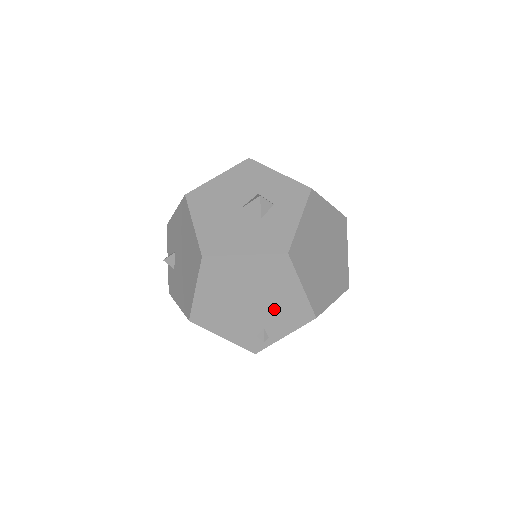
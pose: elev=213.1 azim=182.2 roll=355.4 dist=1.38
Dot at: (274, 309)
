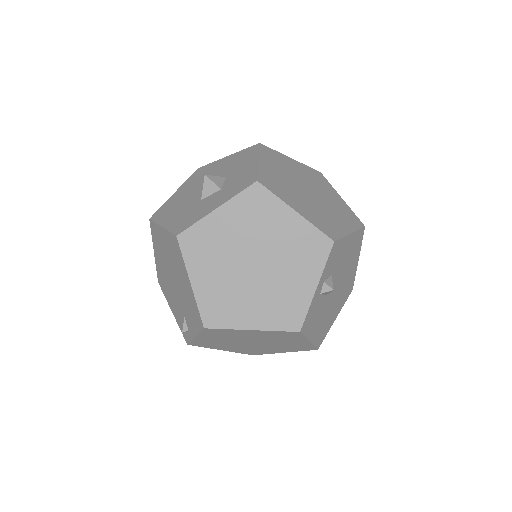
Dot at: (184, 299)
